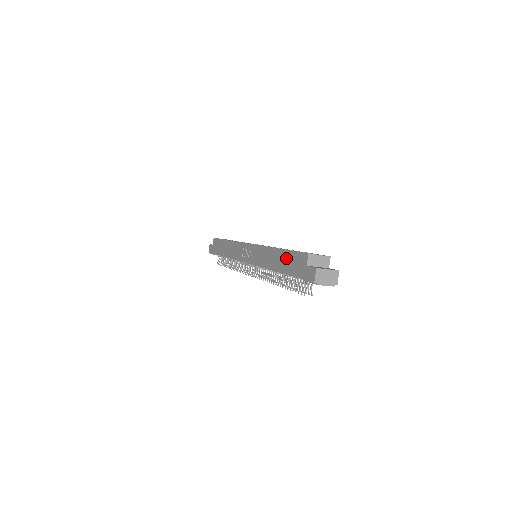
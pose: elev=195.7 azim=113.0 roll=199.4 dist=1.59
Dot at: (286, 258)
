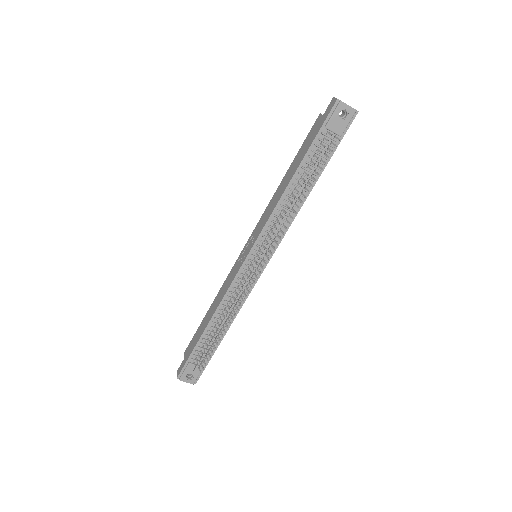
Dot at: (298, 155)
